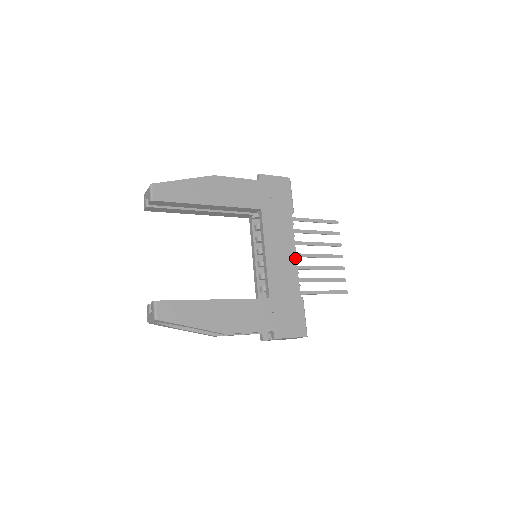
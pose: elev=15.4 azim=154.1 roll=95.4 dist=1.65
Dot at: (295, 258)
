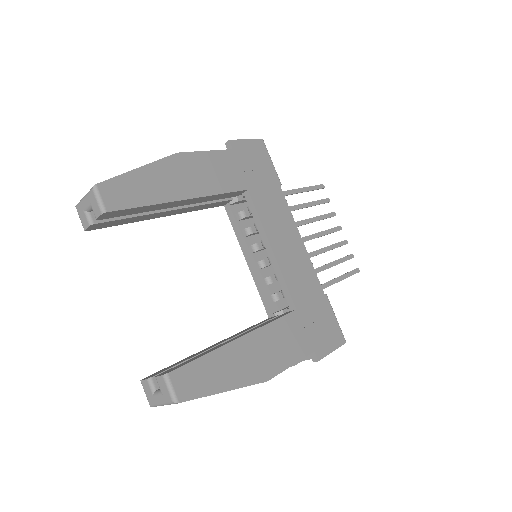
Dot at: (303, 245)
